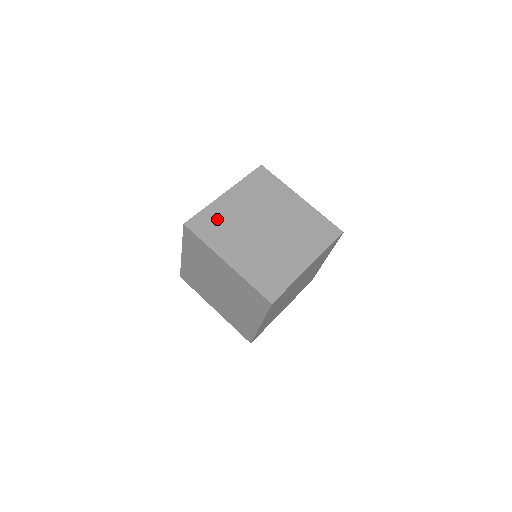
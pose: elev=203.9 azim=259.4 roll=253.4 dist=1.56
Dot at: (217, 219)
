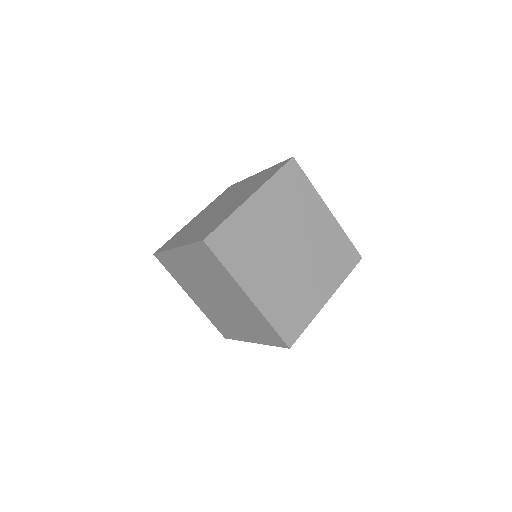
Dot at: (241, 235)
